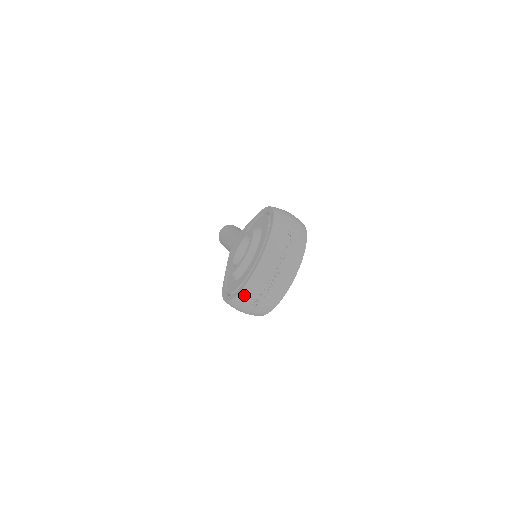
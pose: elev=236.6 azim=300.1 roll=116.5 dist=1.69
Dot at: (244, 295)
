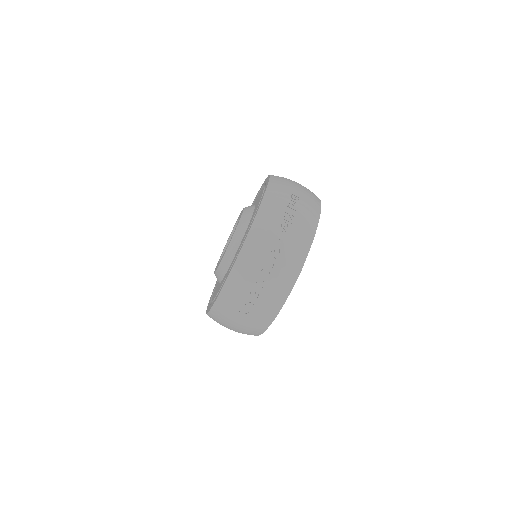
Dot at: (227, 295)
